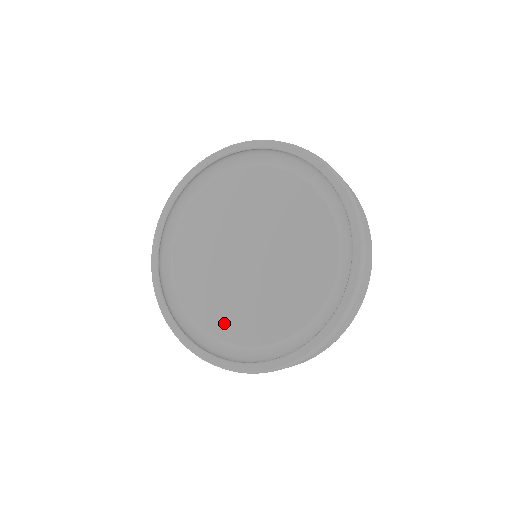
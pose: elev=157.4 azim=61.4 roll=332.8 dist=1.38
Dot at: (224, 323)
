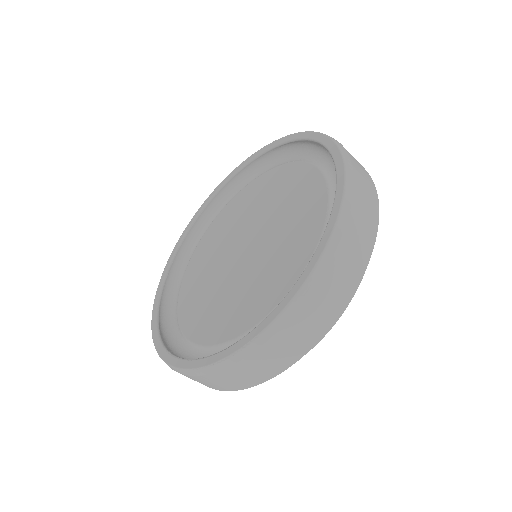
Dot at: (188, 293)
